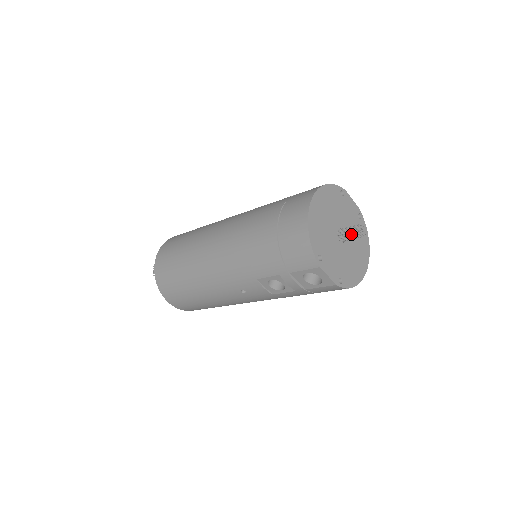
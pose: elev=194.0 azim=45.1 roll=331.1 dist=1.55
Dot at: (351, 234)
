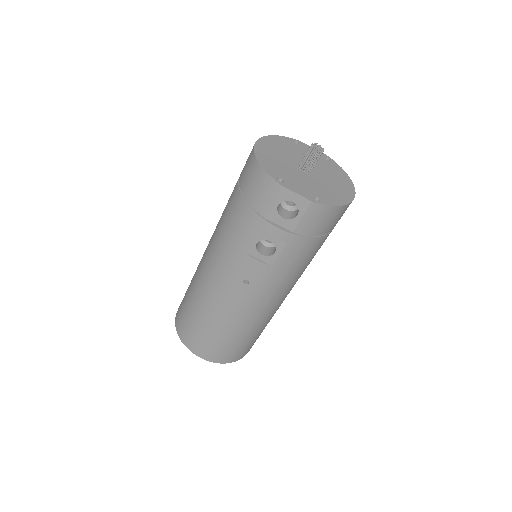
Dot at: (309, 156)
